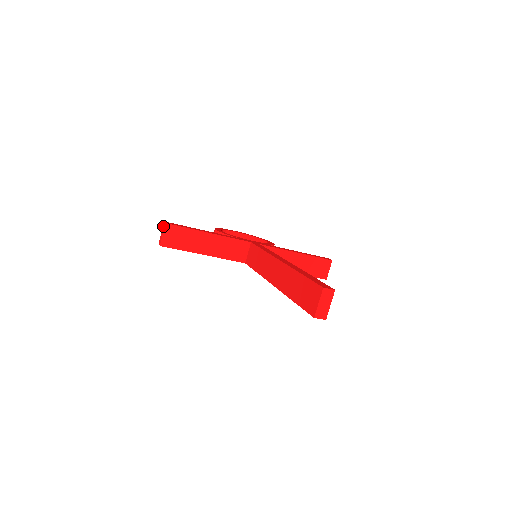
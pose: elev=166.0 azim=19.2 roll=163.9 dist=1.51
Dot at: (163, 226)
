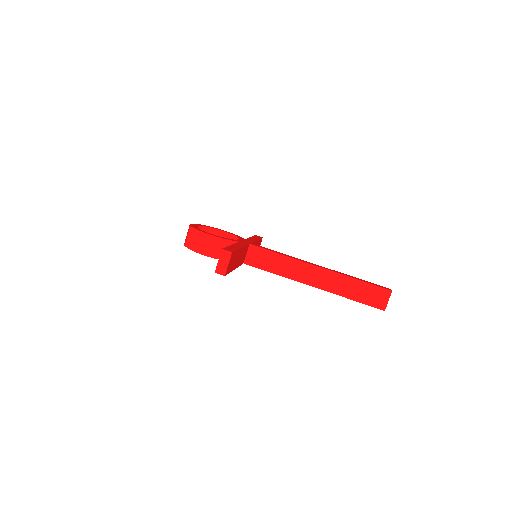
Dot at: (224, 255)
